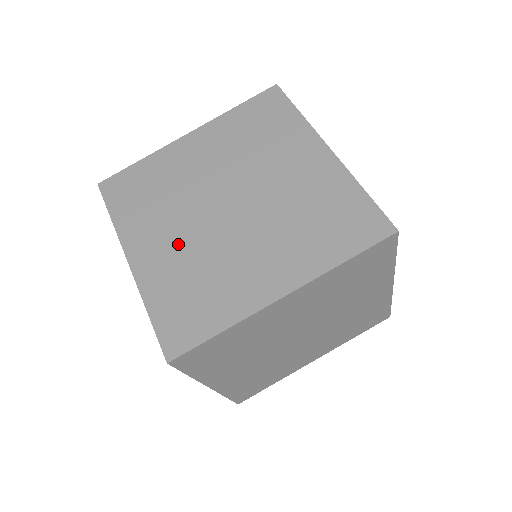
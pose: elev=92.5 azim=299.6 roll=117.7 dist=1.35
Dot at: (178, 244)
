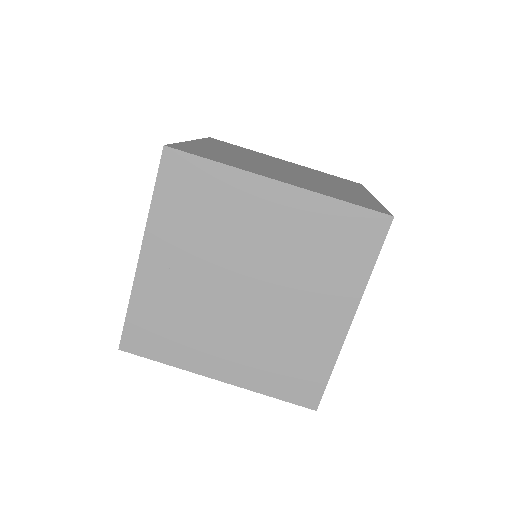
Dot at: (232, 154)
